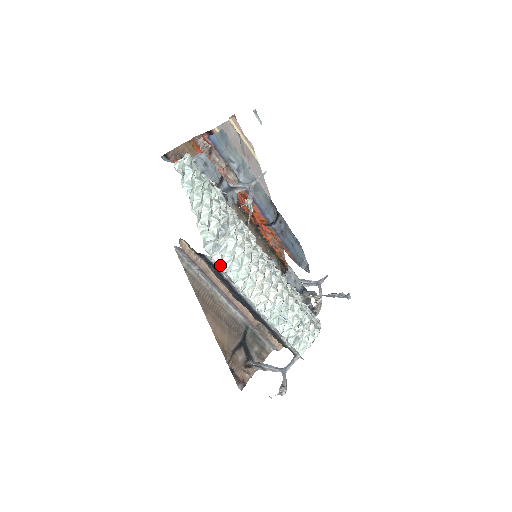
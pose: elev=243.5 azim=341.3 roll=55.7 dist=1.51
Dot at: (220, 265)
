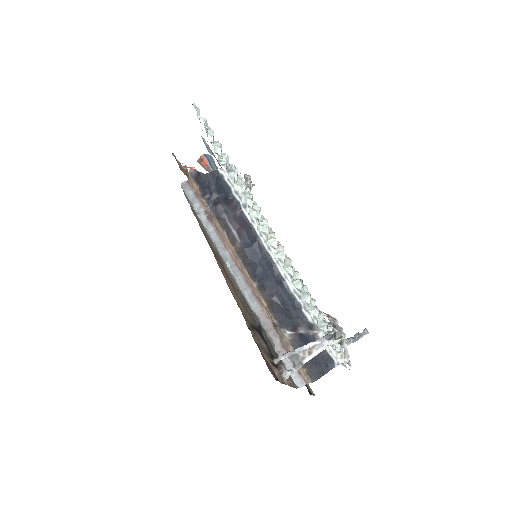
Dot at: (233, 188)
